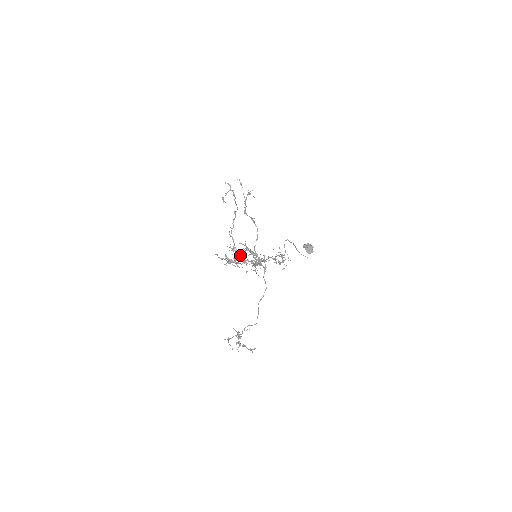
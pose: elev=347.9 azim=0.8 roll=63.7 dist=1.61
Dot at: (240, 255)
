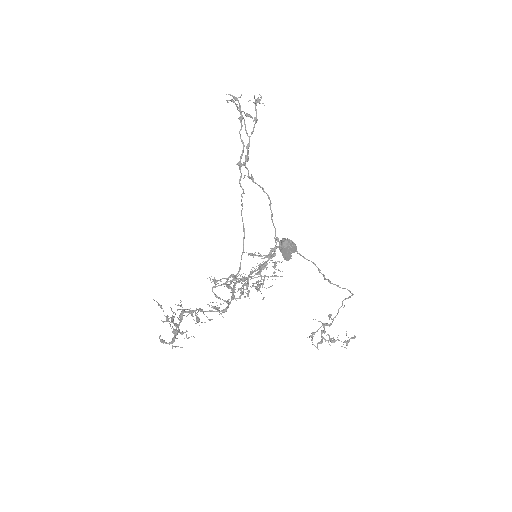
Dot at: (177, 327)
